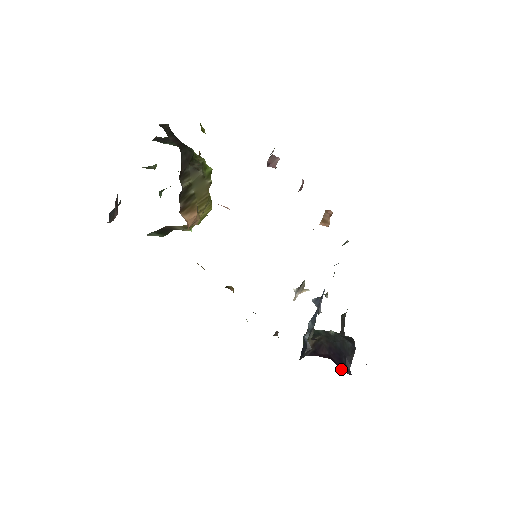
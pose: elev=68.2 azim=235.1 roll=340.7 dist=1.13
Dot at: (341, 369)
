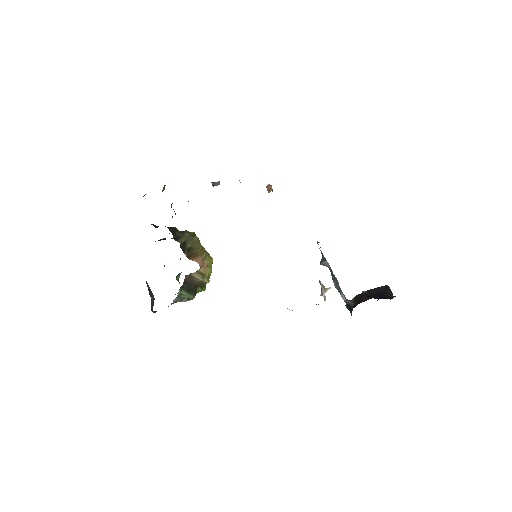
Dot at: occluded
